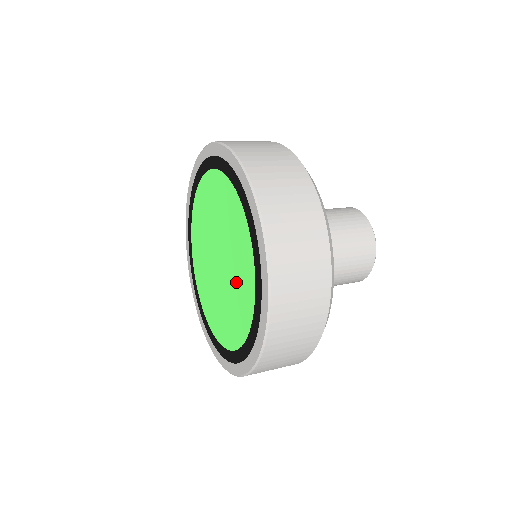
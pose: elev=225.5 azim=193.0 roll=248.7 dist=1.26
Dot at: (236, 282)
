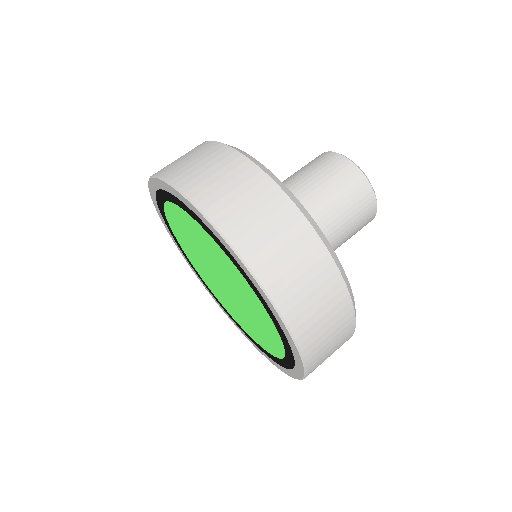
Dot at: (230, 277)
